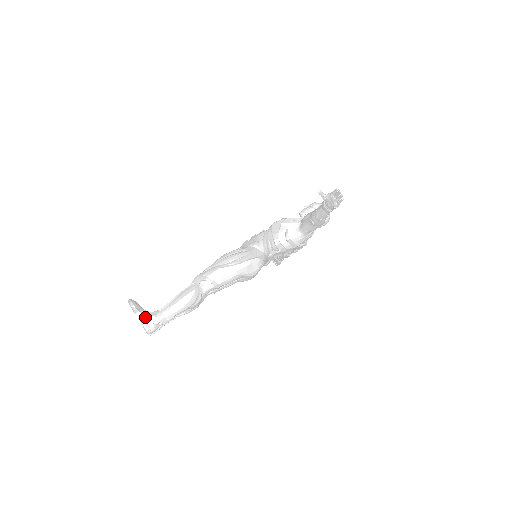
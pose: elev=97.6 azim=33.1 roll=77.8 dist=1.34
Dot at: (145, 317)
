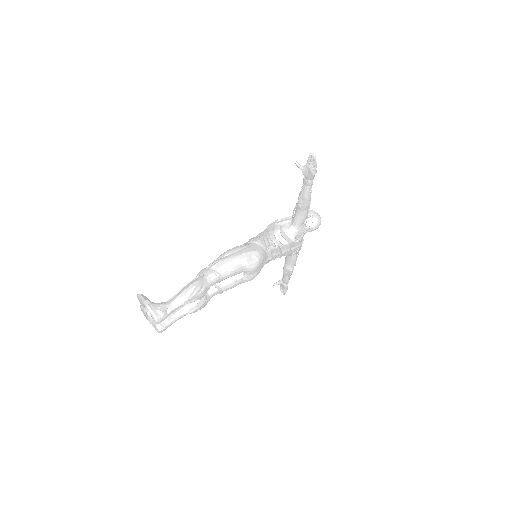
Dot at: (153, 306)
